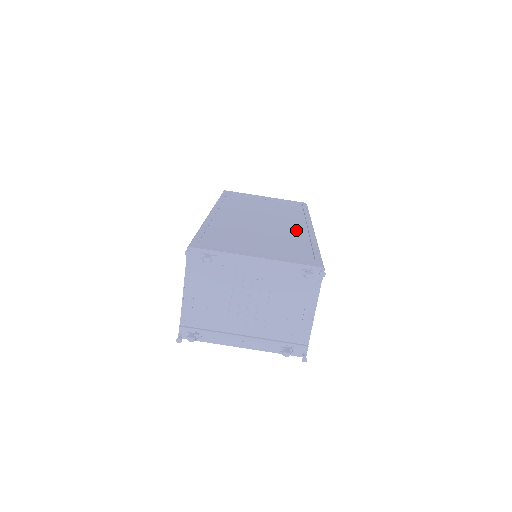
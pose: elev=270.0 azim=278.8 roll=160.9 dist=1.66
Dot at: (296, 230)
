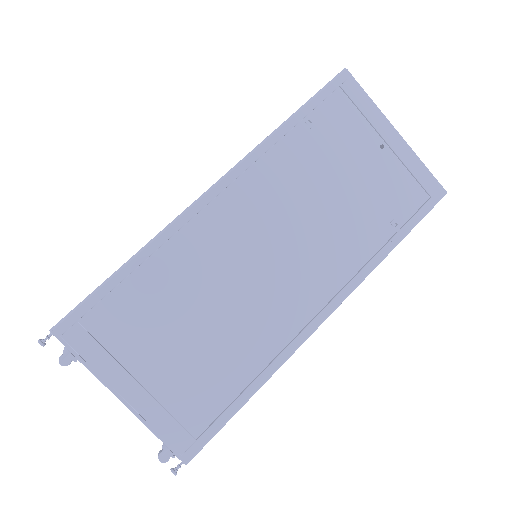
Dot at: (284, 320)
